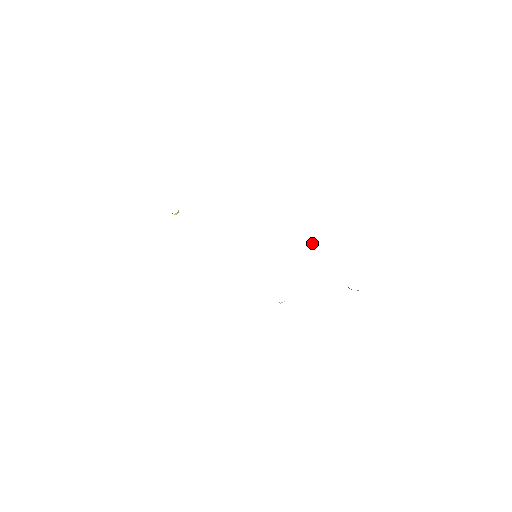
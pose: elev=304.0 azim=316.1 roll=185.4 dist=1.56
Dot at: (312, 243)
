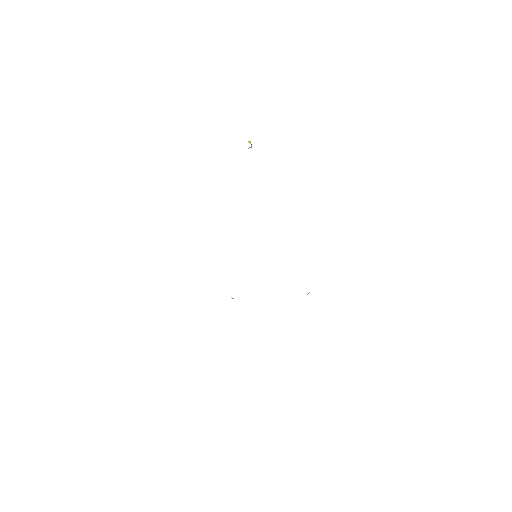
Dot at: occluded
